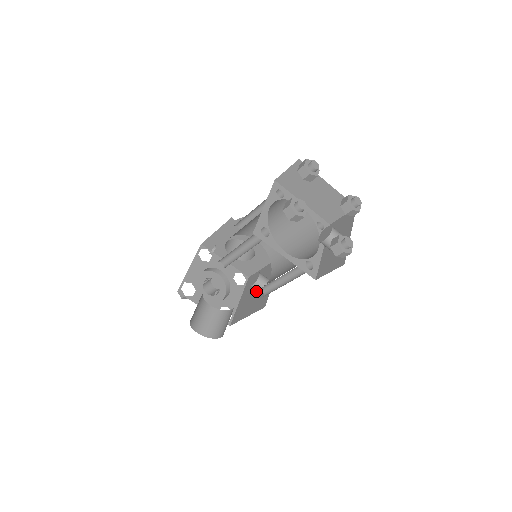
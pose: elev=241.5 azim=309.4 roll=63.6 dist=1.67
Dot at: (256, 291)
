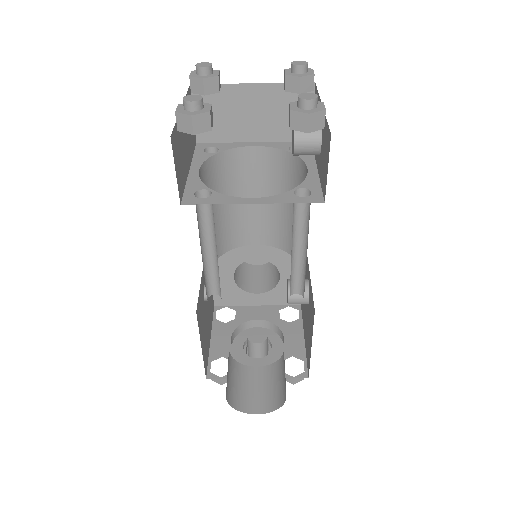
Dot at: (306, 308)
